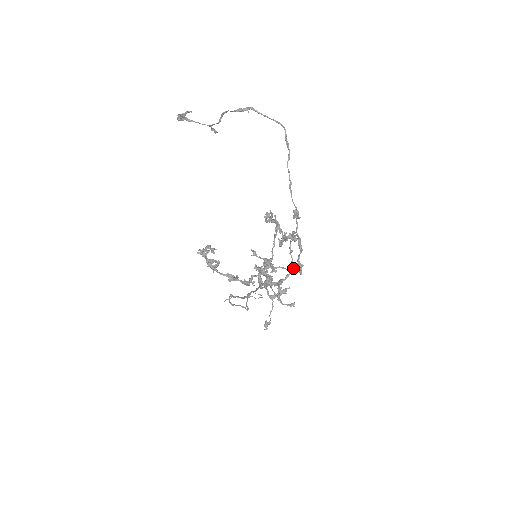
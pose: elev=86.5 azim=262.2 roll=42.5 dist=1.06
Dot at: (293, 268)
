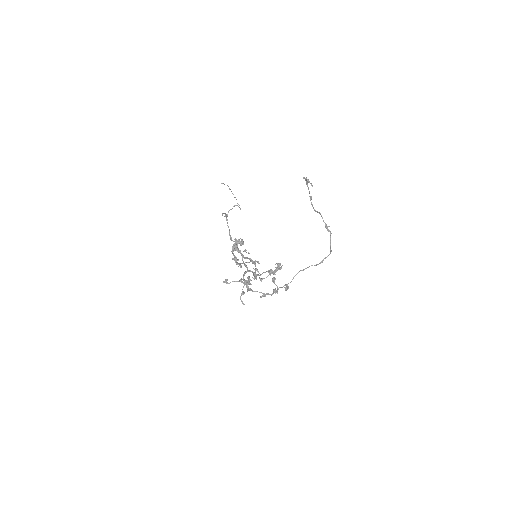
Dot at: (261, 292)
